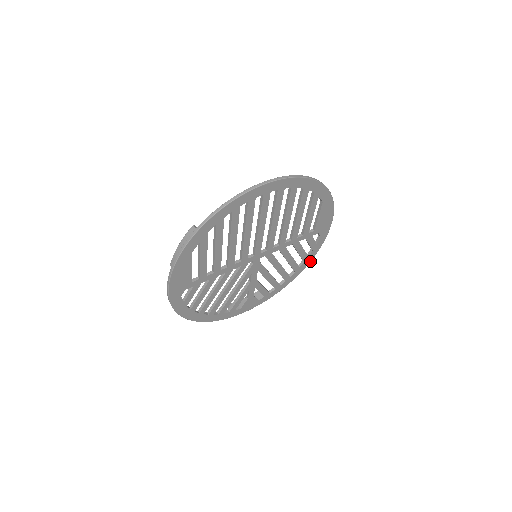
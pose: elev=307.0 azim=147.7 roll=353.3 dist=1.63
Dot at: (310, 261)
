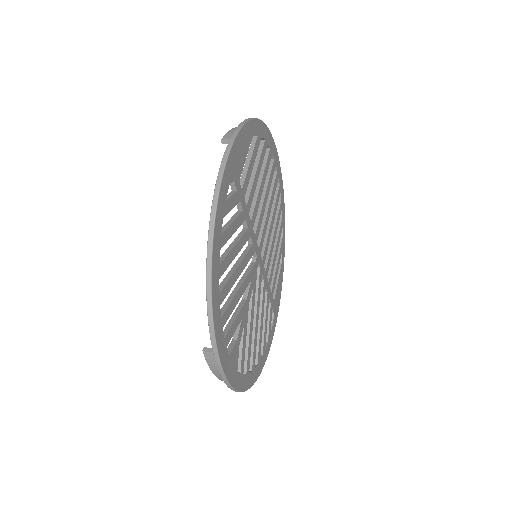
Dot at: (263, 365)
